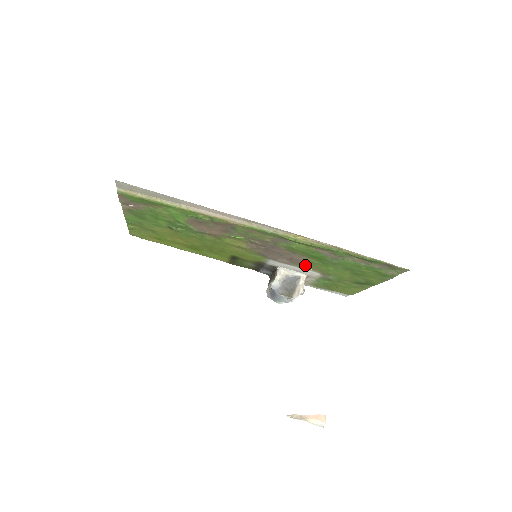
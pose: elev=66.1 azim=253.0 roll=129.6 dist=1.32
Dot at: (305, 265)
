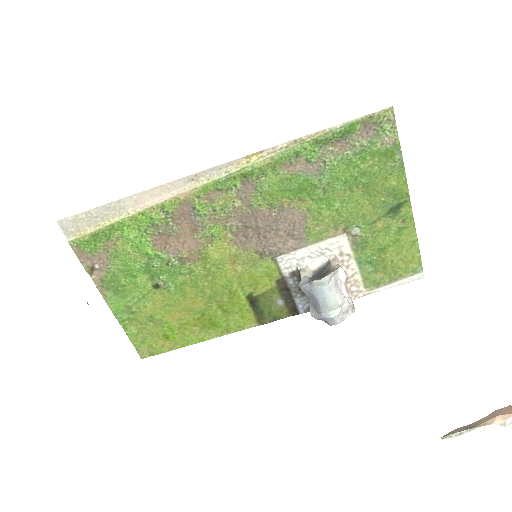
Dot at: (314, 230)
